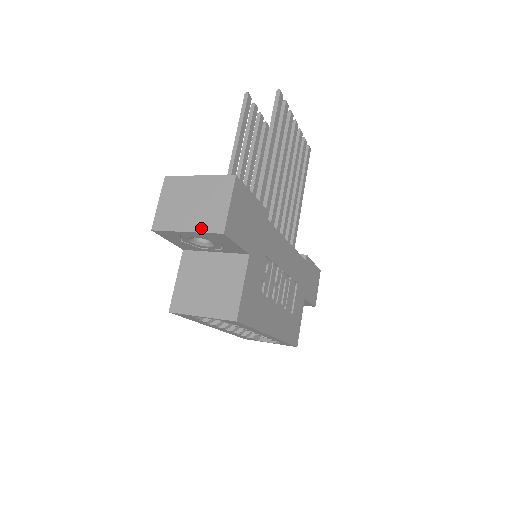
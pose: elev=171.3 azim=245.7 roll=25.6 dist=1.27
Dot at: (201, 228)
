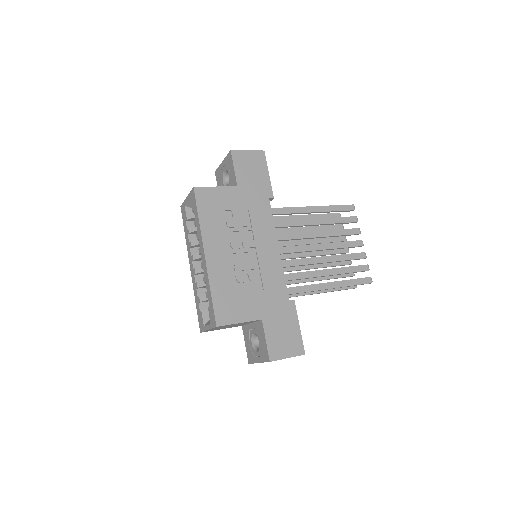
Dot at: occluded
